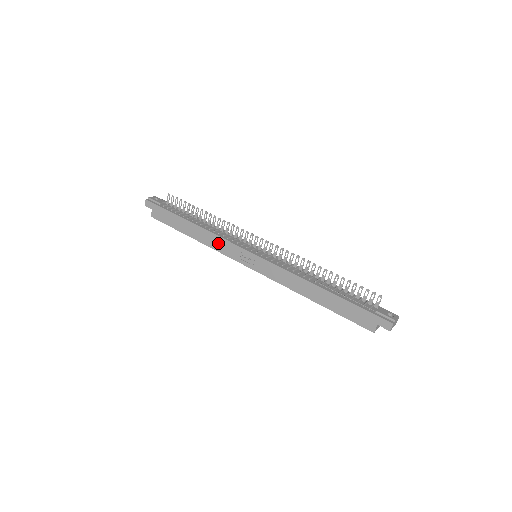
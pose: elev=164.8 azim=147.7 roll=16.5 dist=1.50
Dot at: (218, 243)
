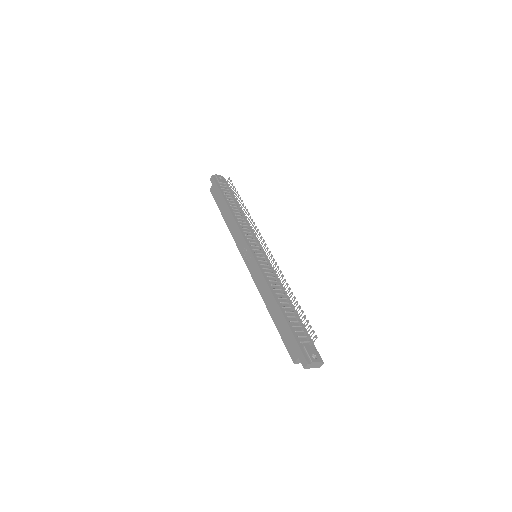
Dot at: (236, 232)
